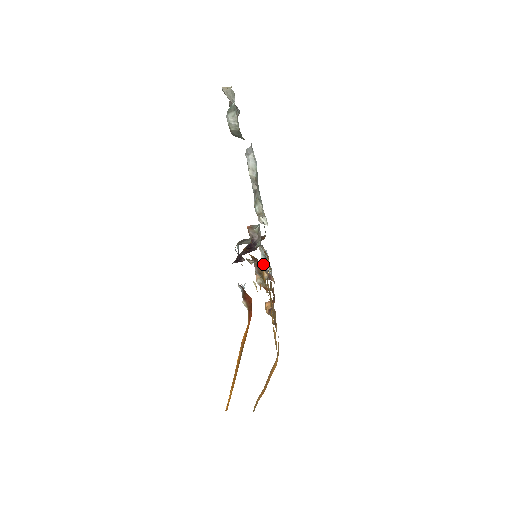
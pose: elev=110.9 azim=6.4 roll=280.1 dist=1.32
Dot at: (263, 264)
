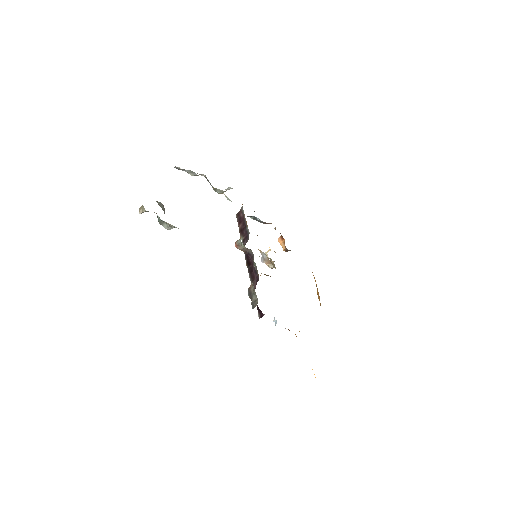
Dot at: occluded
